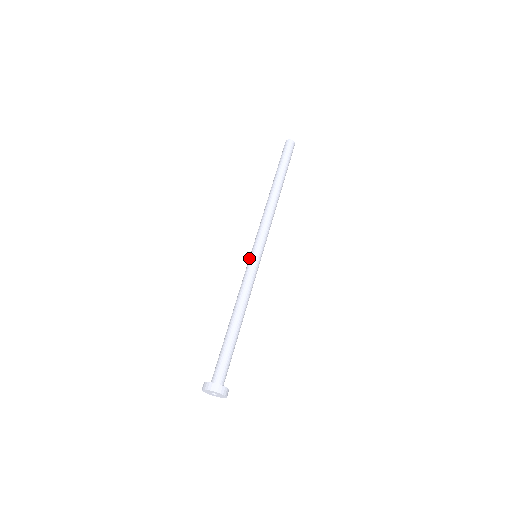
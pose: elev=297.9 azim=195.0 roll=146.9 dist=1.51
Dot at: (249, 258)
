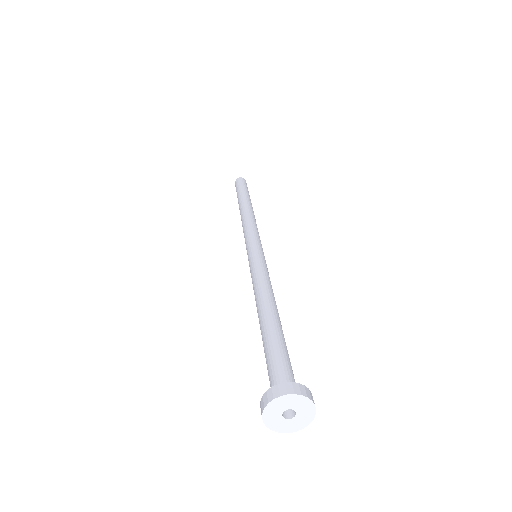
Dot at: occluded
